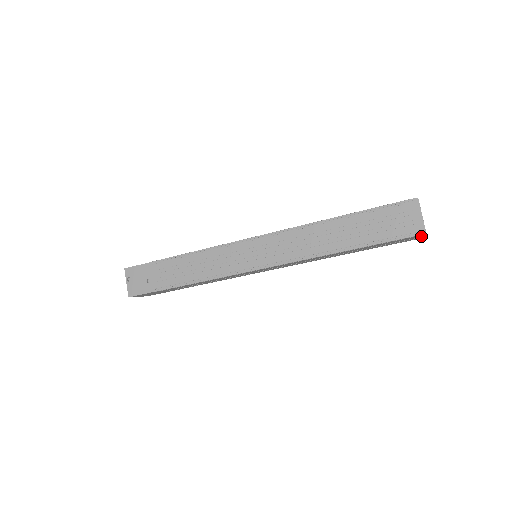
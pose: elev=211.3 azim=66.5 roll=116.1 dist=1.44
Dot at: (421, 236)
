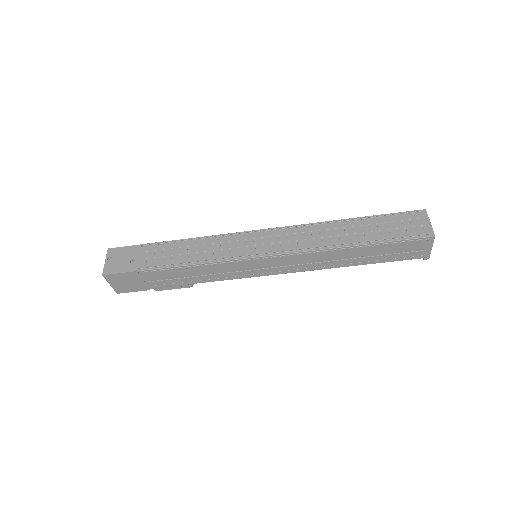
Dot at: (427, 248)
